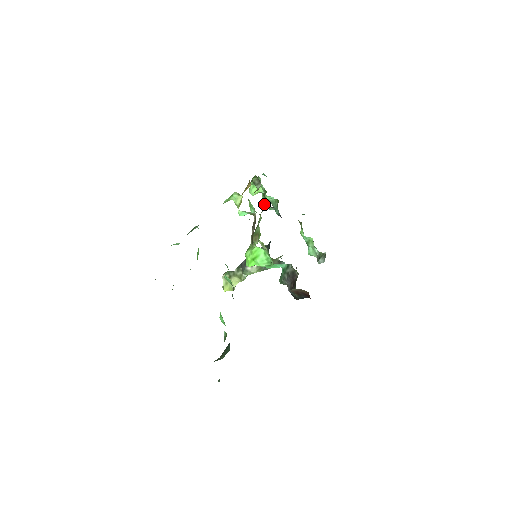
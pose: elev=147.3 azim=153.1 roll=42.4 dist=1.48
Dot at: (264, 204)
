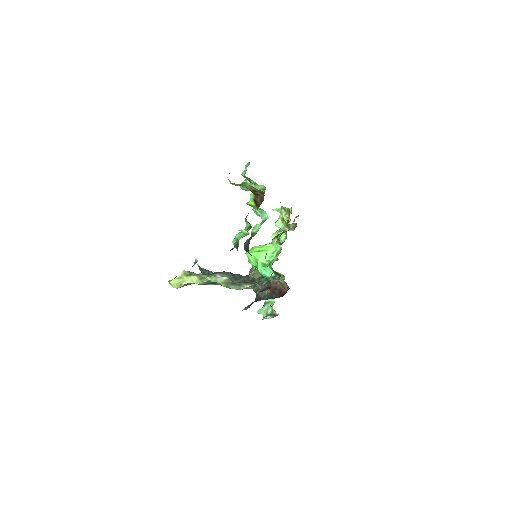
Dot at: occluded
